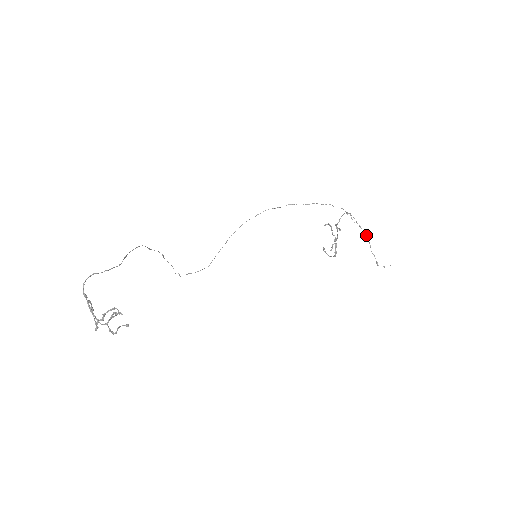
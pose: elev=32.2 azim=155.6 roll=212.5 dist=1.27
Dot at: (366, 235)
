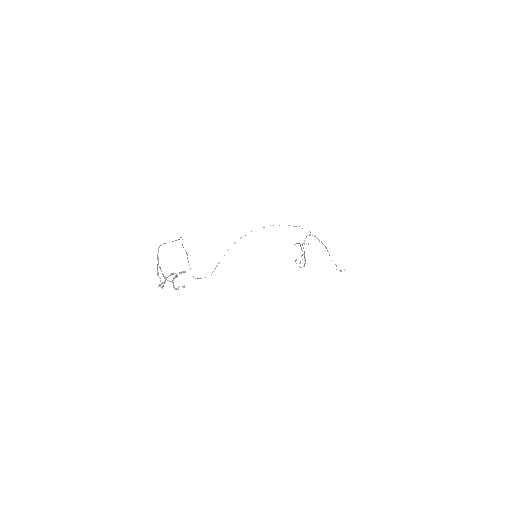
Dot at: (326, 248)
